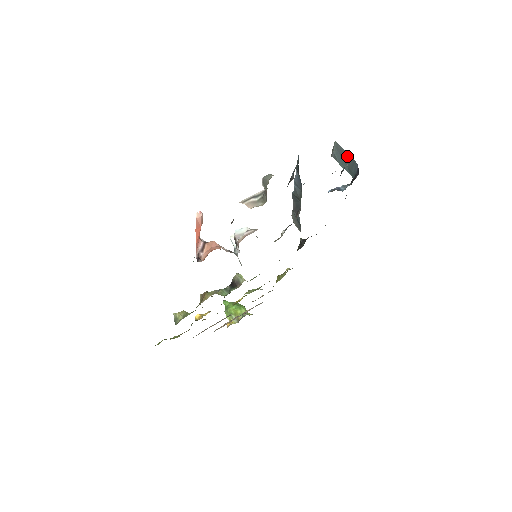
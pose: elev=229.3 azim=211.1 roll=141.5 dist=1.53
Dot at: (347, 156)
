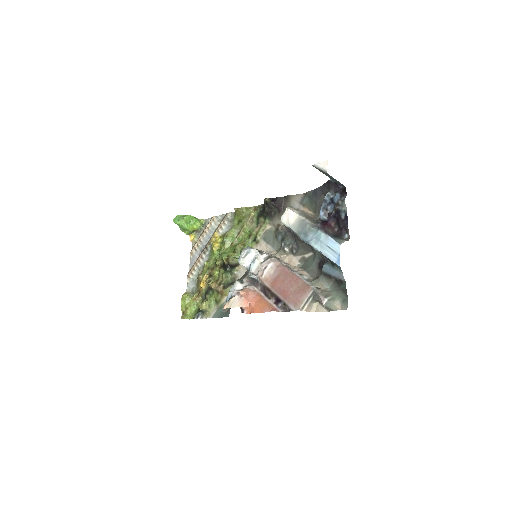
Dot at: occluded
